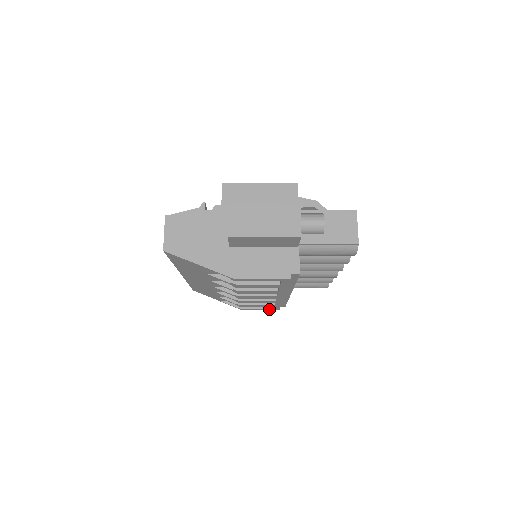
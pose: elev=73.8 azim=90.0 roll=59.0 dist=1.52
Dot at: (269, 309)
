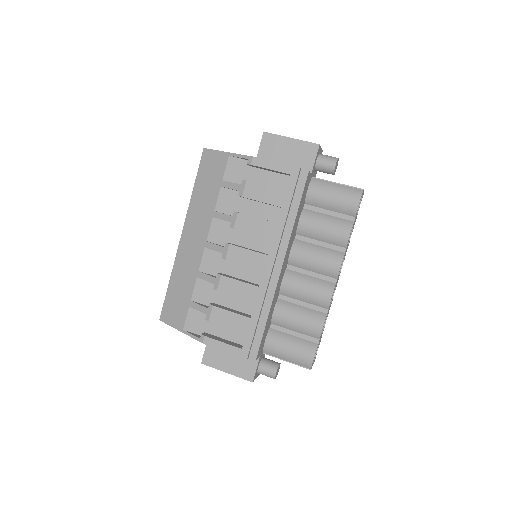
Dot at: (236, 350)
